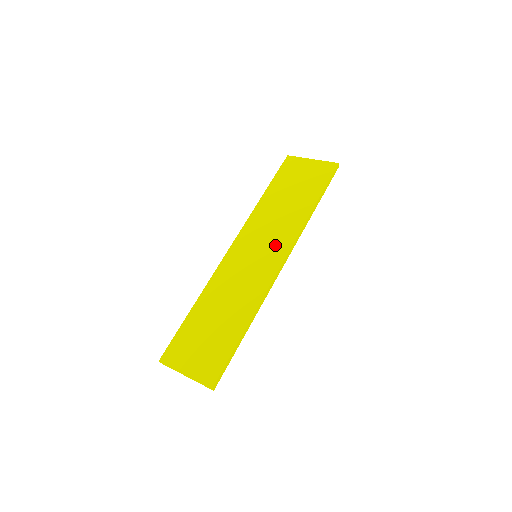
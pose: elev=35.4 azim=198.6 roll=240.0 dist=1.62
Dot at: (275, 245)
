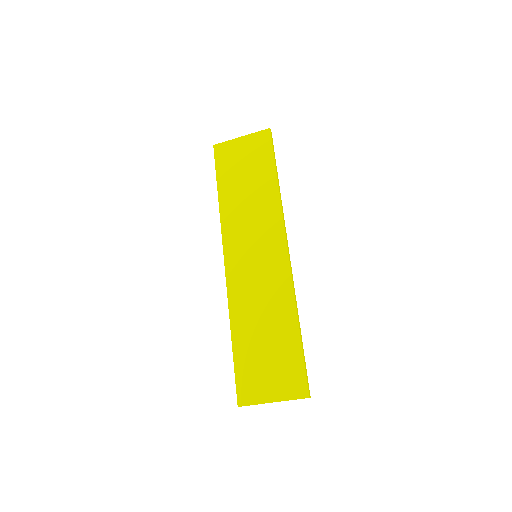
Dot at: (268, 236)
